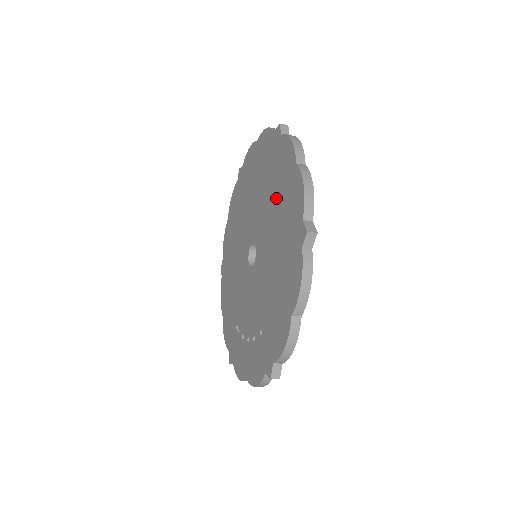
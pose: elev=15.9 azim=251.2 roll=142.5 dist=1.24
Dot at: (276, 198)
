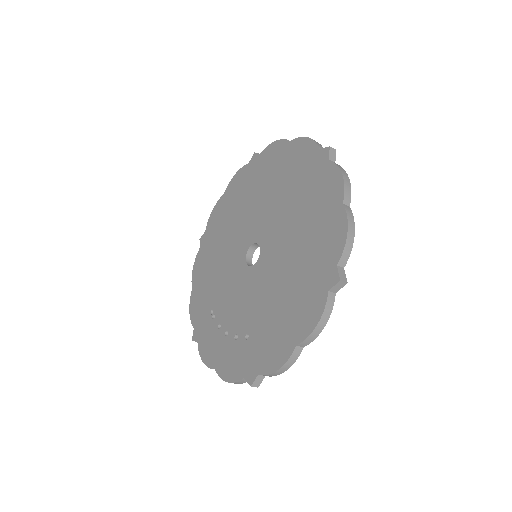
Dot at: (304, 220)
